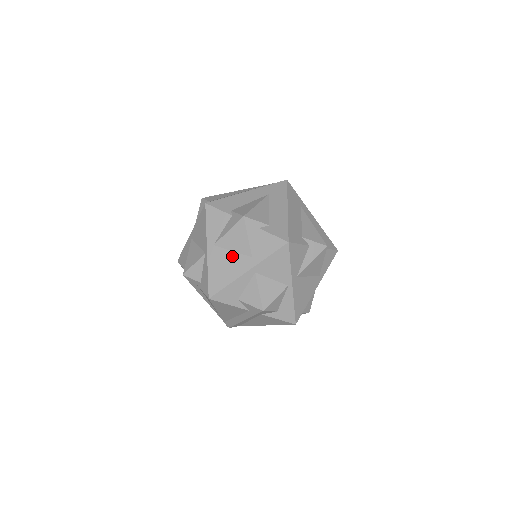
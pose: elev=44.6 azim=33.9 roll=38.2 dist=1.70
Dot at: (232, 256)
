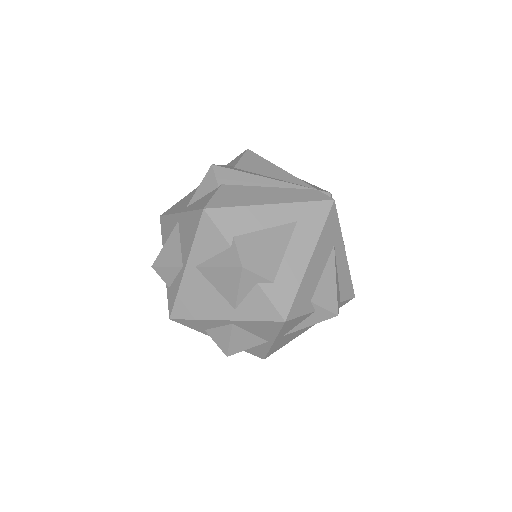
Dot at: (212, 293)
